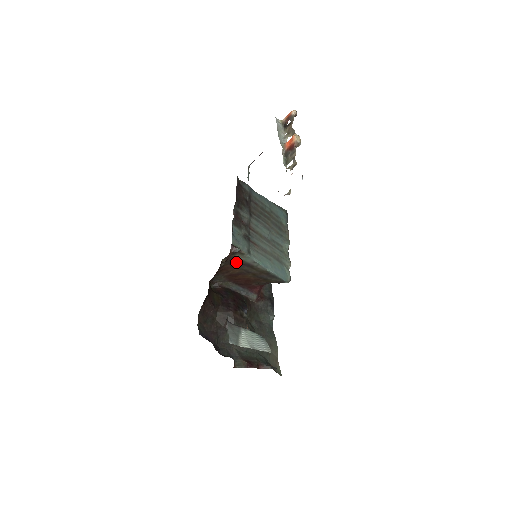
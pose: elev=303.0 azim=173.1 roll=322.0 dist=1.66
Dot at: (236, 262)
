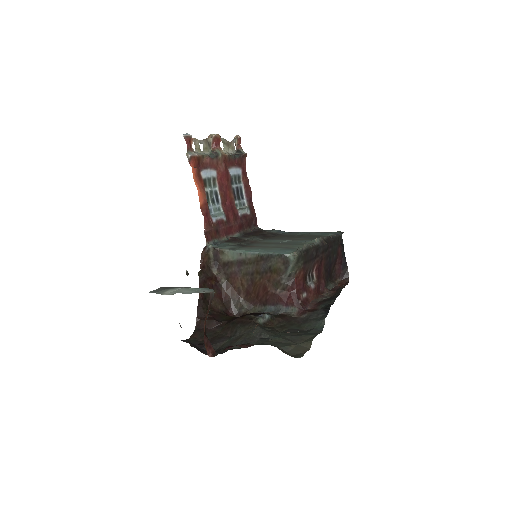
Dot at: (229, 268)
